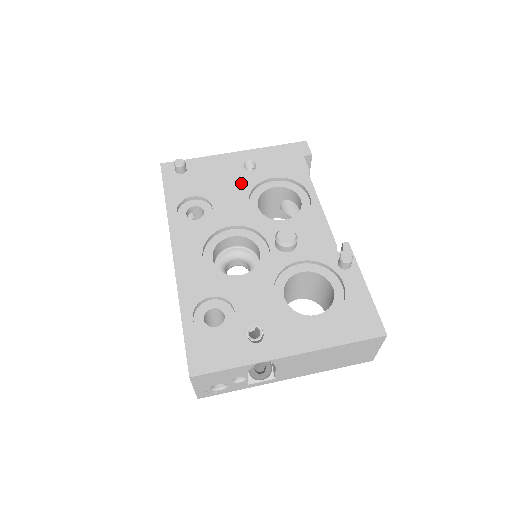
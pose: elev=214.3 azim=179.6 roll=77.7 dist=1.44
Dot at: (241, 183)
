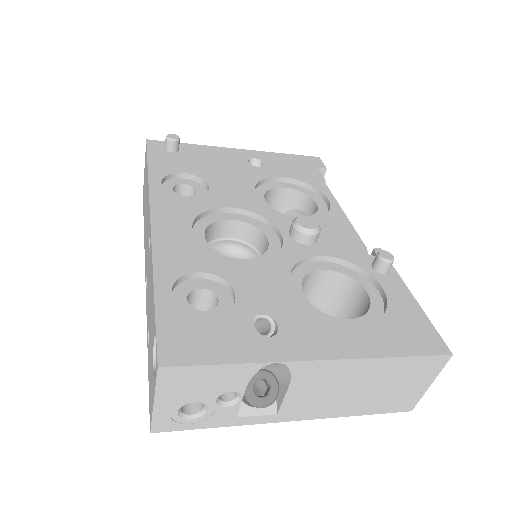
Dot at: (245, 174)
